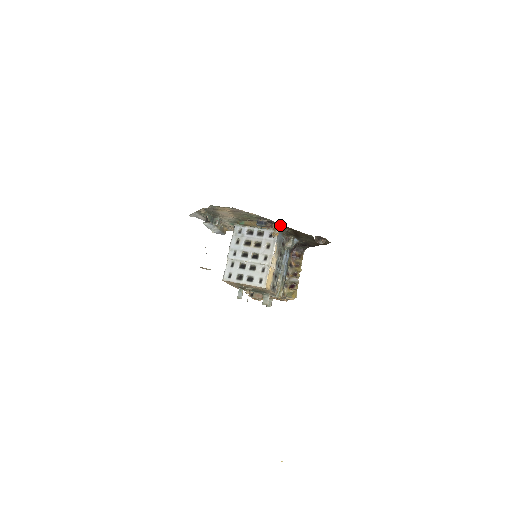
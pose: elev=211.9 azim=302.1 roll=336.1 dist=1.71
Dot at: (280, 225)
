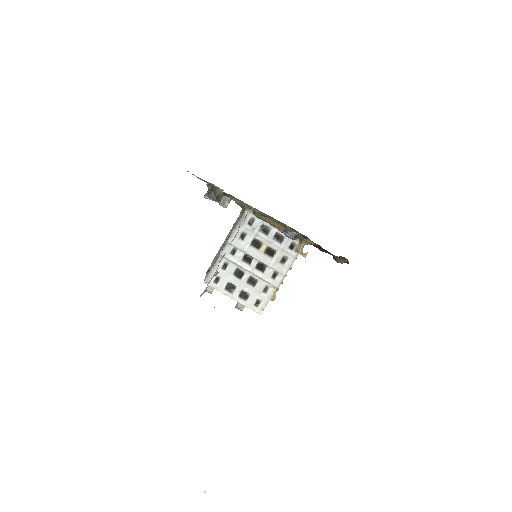
Dot at: (313, 243)
